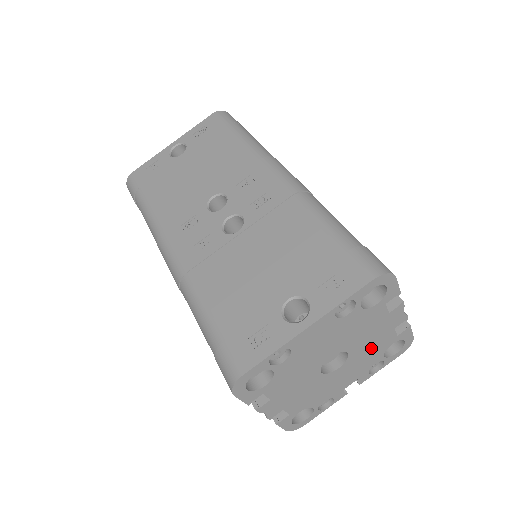
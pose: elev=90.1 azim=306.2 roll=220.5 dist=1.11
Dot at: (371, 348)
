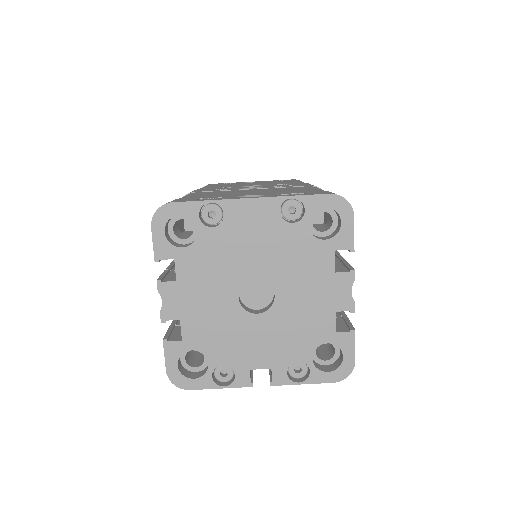
Dot at: (302, 320)
